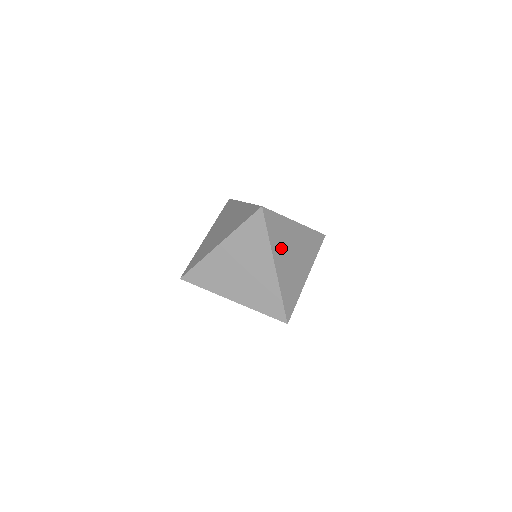
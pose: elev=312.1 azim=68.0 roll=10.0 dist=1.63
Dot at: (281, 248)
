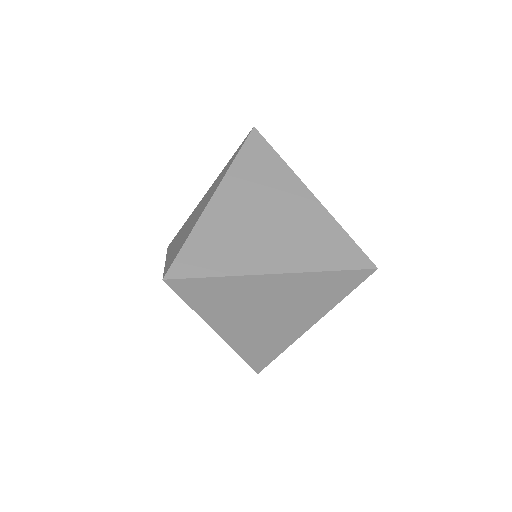
Dot at: occluded
